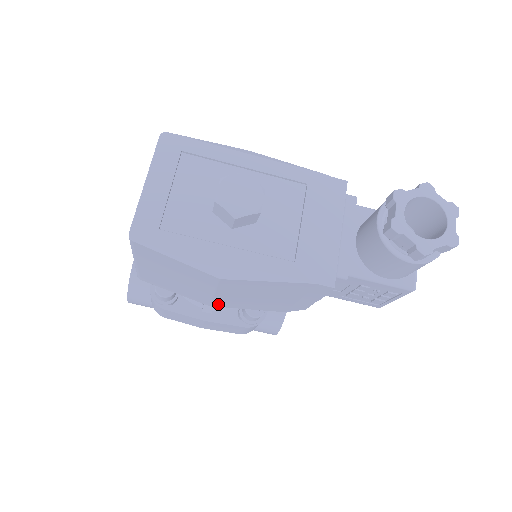
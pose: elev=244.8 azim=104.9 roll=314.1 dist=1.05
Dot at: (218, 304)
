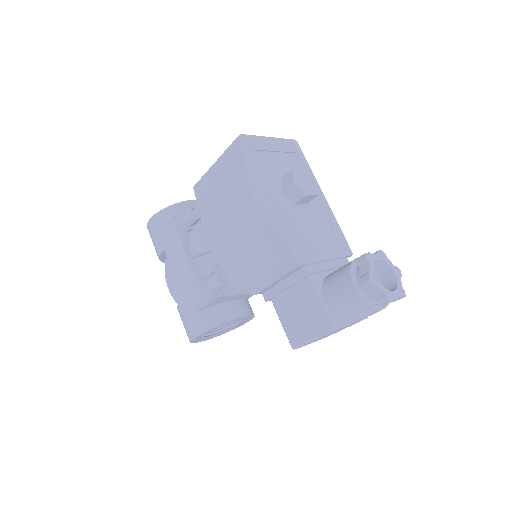
Dot at: (214, 239)
